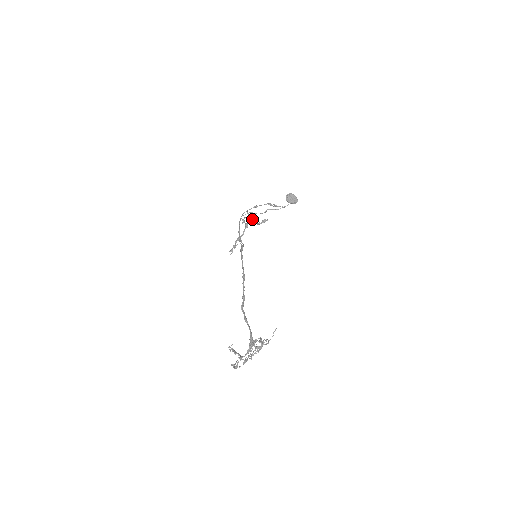
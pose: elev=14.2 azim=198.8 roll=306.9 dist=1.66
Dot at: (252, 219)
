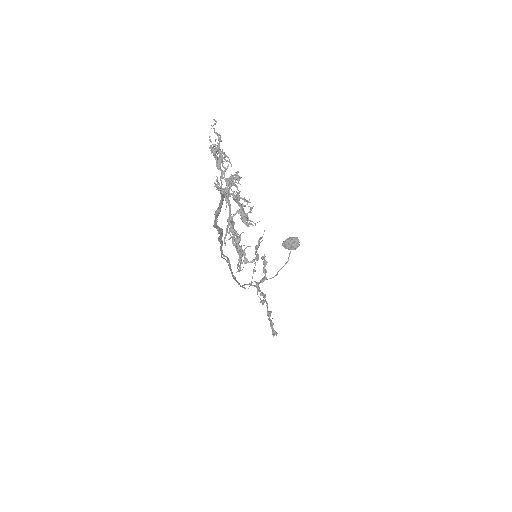
Dot at: (260, 282)
